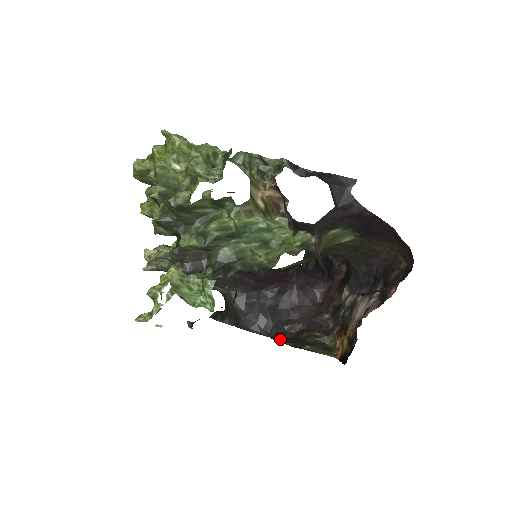
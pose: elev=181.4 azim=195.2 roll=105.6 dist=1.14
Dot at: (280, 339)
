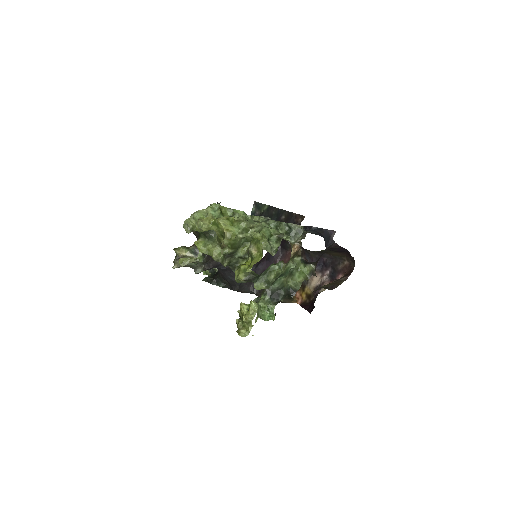
Dot at: occluded
